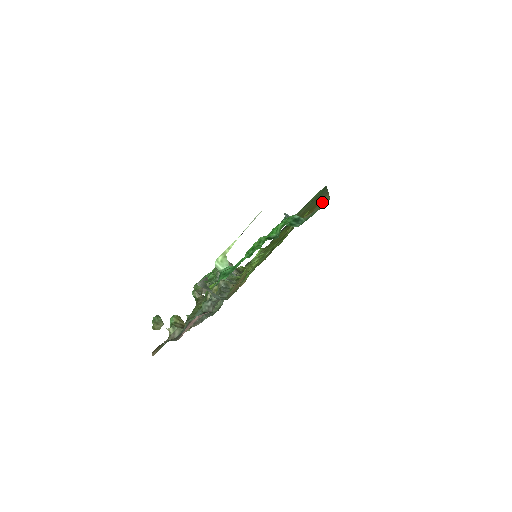
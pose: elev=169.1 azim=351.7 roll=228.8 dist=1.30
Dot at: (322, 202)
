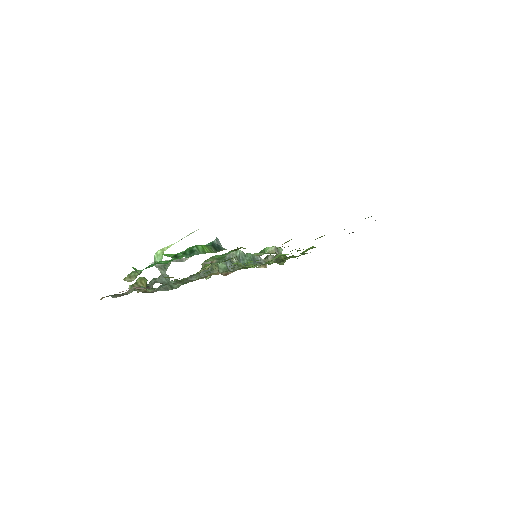
Dot at: occluded
